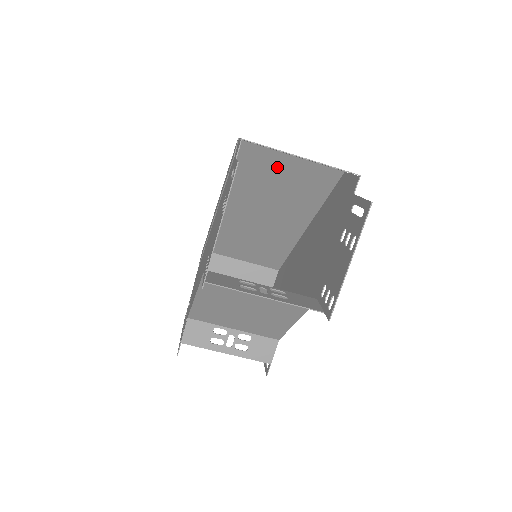
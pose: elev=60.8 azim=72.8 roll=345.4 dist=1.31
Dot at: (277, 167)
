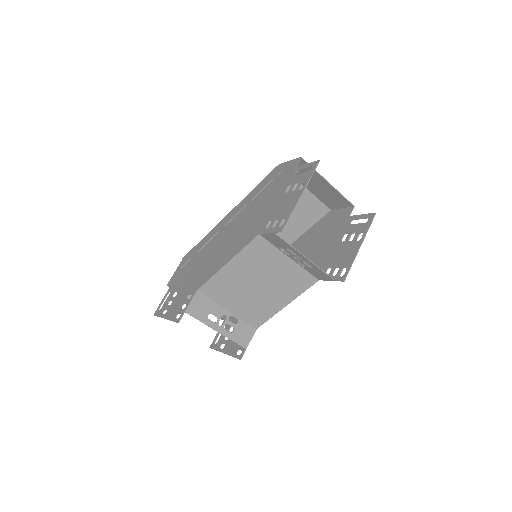
Dot at: occluded
